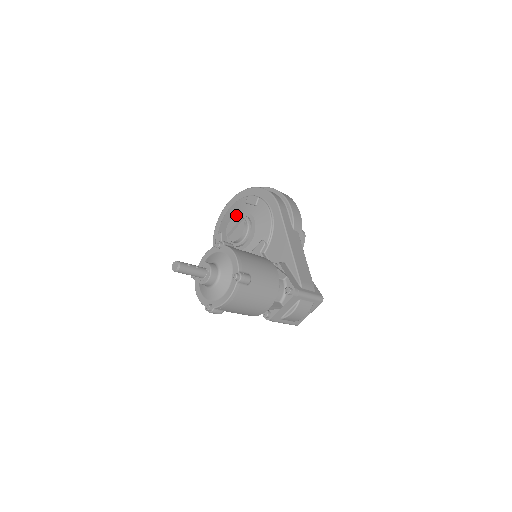
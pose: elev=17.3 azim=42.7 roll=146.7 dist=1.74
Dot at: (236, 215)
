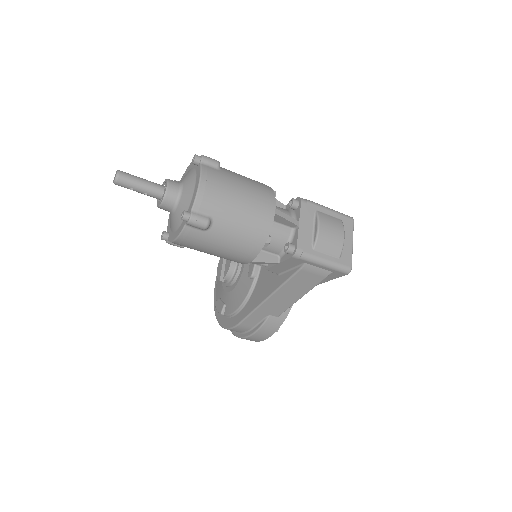
Dot at: occluded
